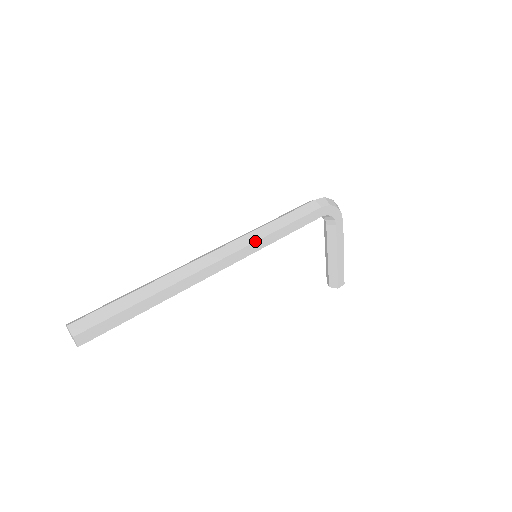
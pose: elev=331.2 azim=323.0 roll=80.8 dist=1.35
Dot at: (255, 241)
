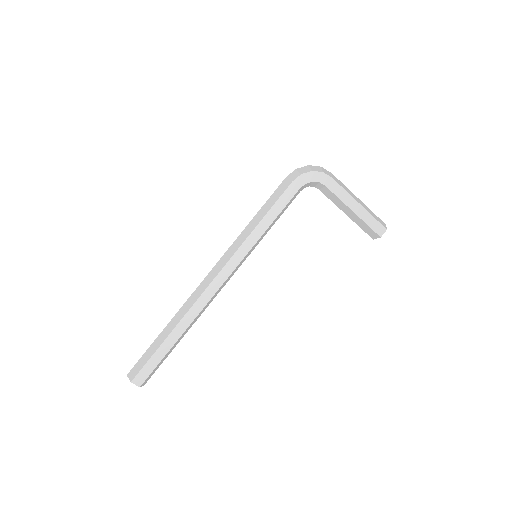
Dot at: (238, 247)
